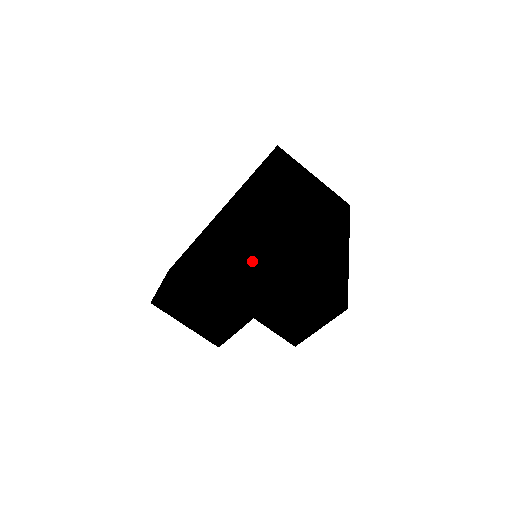
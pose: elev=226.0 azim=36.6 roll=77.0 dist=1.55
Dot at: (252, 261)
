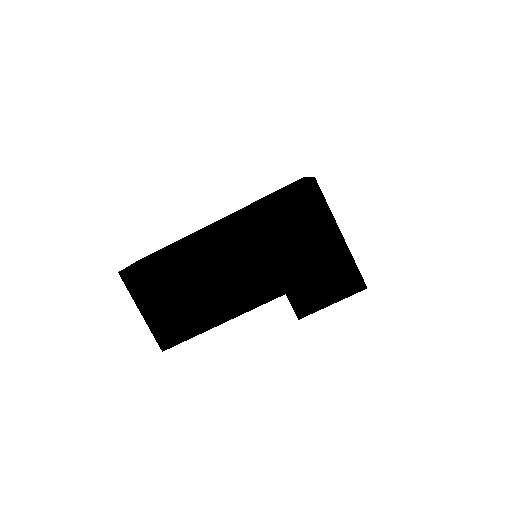
Dot at: (306, 208)
